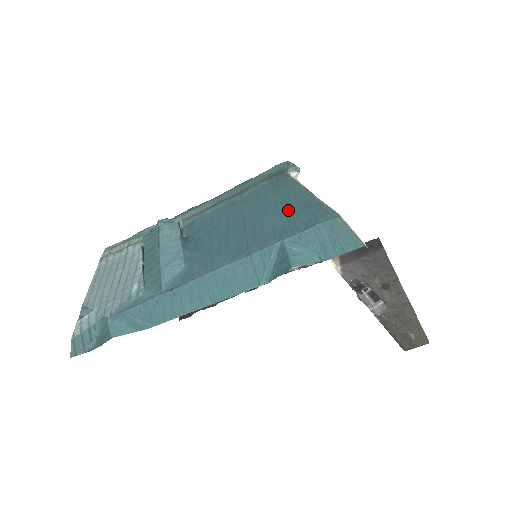
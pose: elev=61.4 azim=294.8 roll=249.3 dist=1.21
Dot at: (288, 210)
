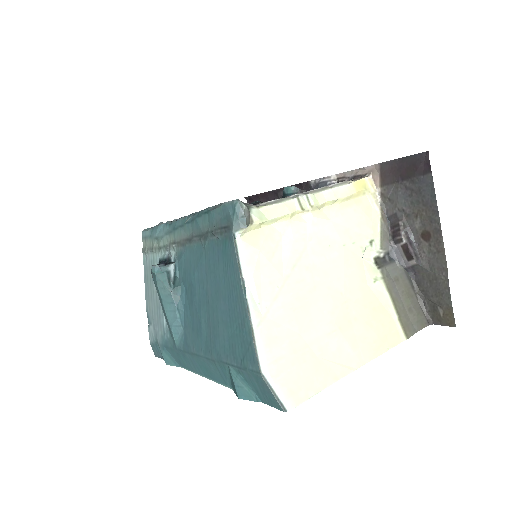
Dot at: (231, 319)
